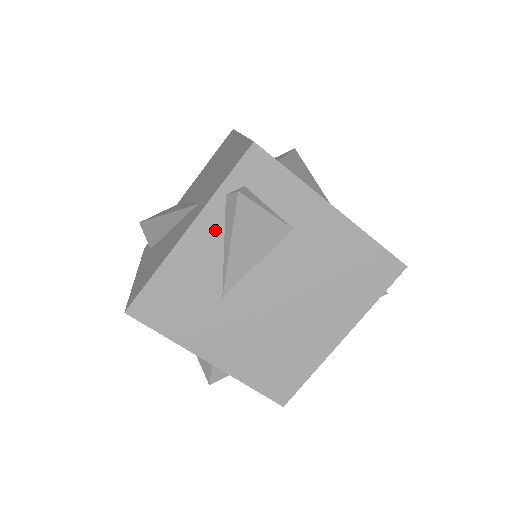
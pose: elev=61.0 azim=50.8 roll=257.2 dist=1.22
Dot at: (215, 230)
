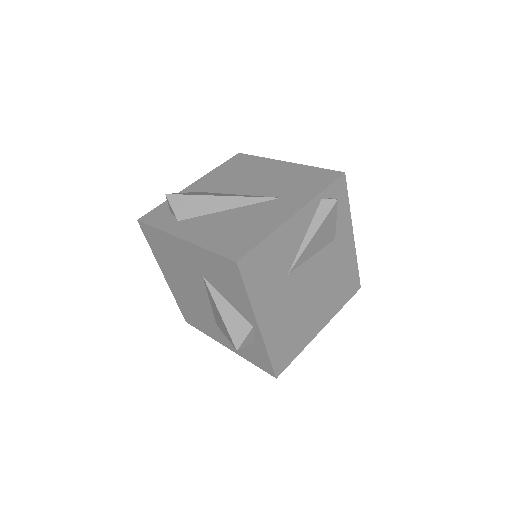
Dot at: (307, 220)
